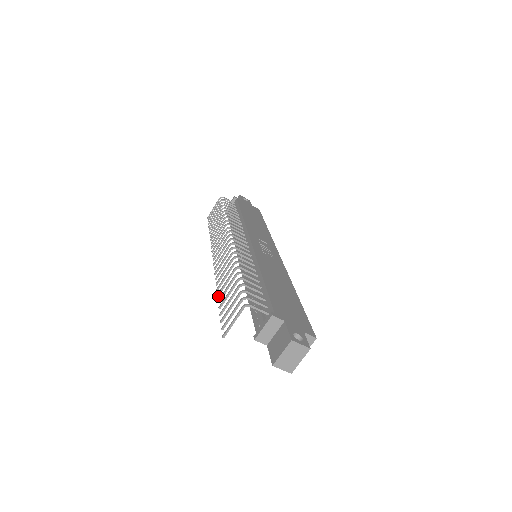
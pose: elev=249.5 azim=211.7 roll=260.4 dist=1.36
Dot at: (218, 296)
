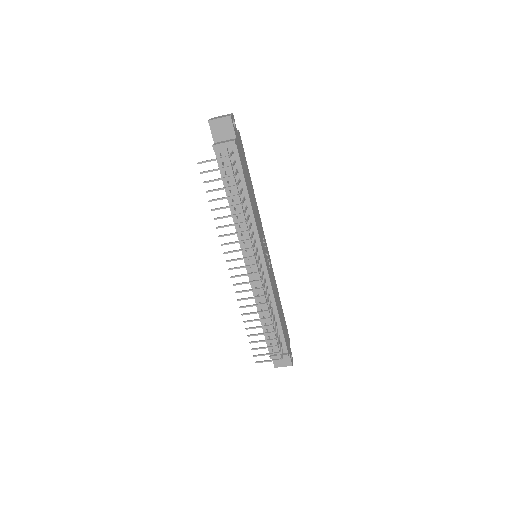
Dot at: (244, 322)
